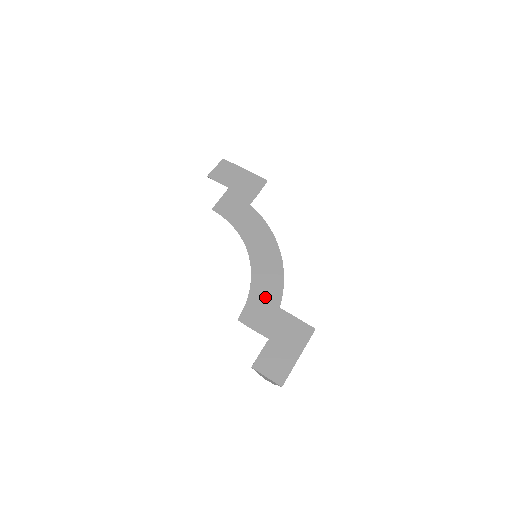
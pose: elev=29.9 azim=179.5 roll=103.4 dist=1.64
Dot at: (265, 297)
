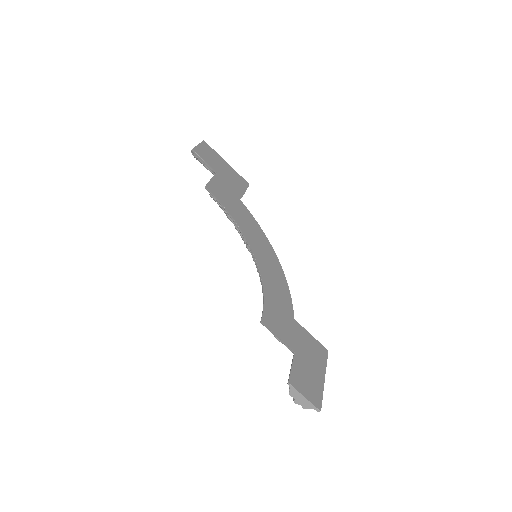
Dot at: (279, 303)
